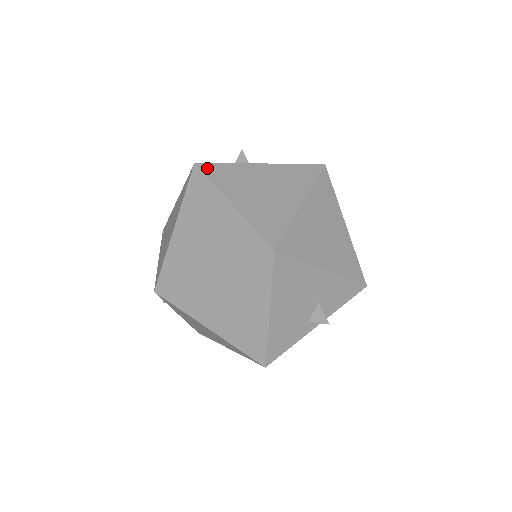
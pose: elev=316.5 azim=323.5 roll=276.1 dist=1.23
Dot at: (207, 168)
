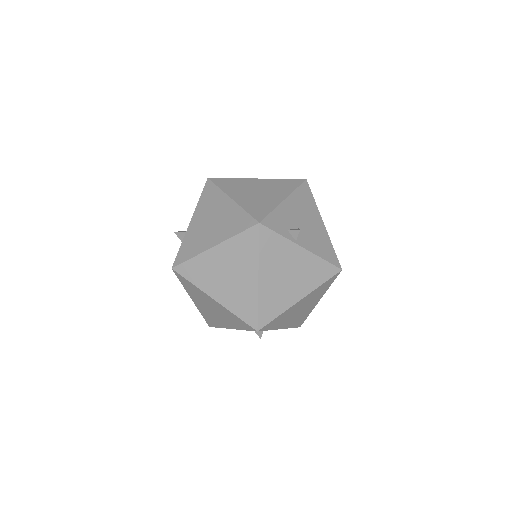
Dot at: (264, 234)
